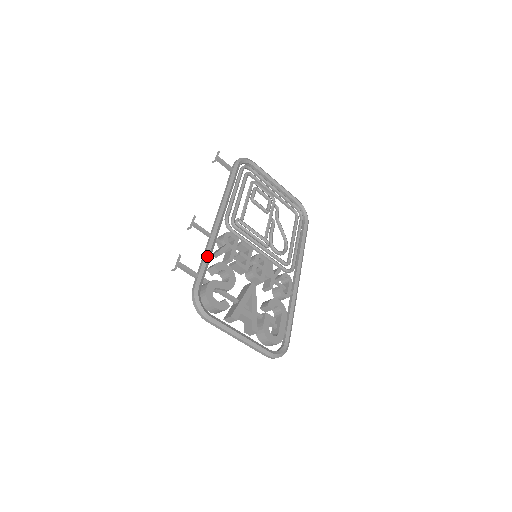
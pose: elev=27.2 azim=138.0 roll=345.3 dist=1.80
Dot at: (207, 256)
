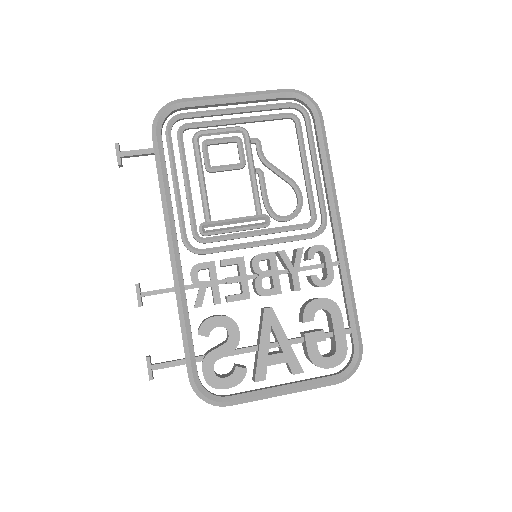
Dot at: (183, 326)
